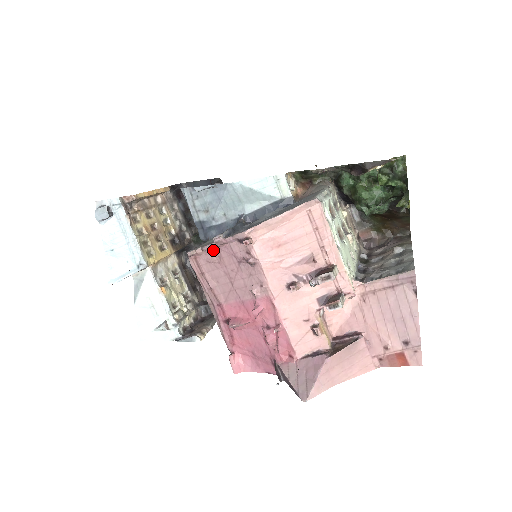
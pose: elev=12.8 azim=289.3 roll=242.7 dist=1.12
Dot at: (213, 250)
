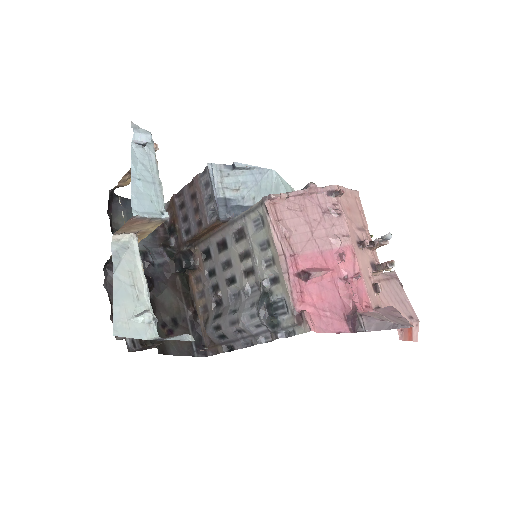
Dot at: (297, 198)
